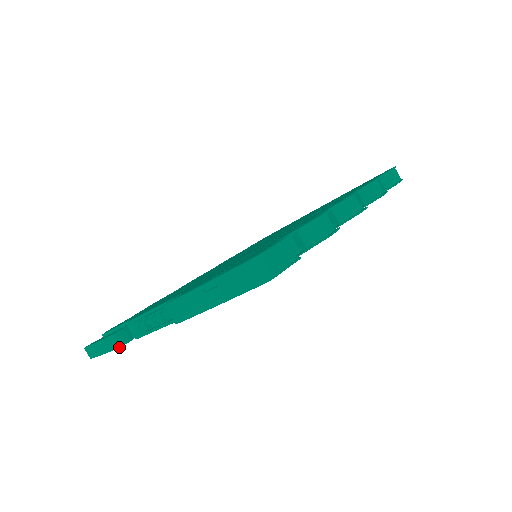
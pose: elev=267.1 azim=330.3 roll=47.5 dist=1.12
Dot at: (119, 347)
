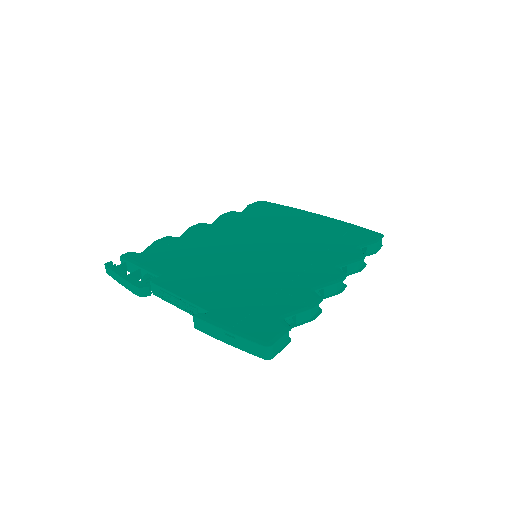
Dot at: occluded
